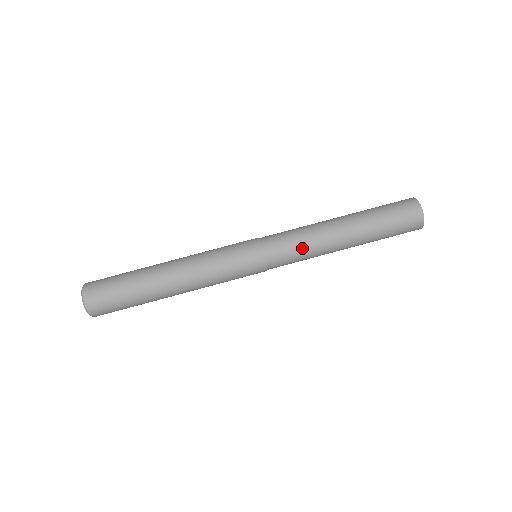
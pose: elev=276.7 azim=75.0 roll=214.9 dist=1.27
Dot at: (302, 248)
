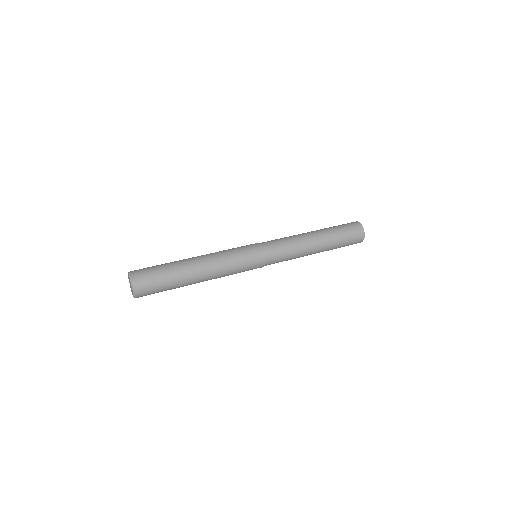
Dot at: (290, 251)
